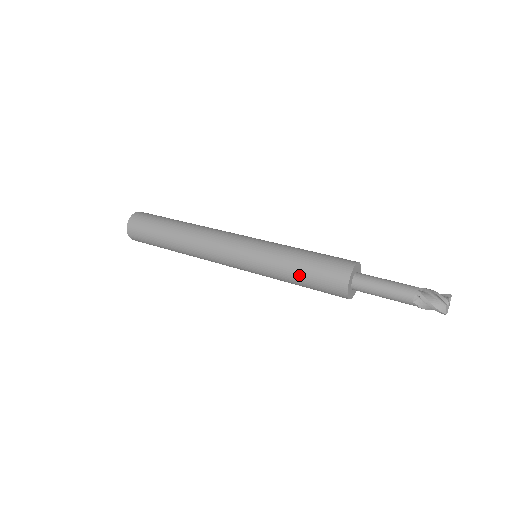
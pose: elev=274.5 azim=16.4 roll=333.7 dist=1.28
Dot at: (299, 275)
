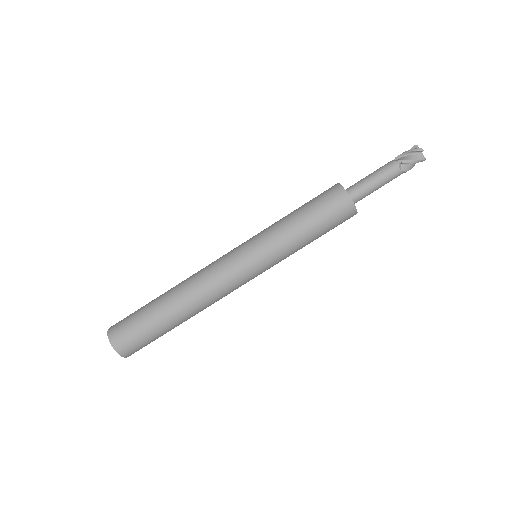
Dot at: (310, 231)
